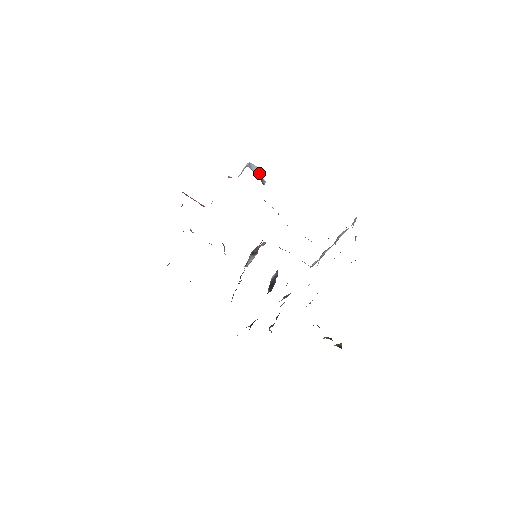
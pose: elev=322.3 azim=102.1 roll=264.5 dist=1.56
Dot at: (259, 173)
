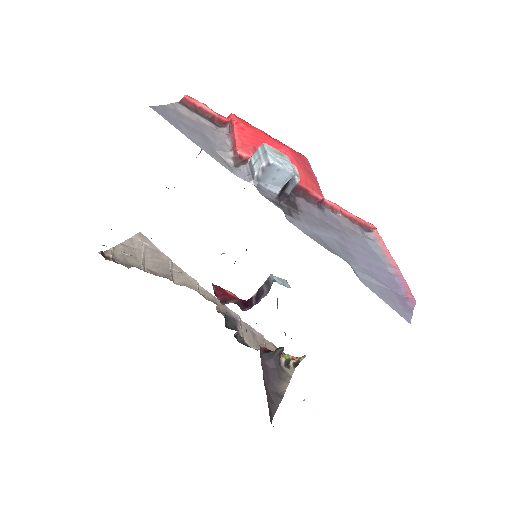
Dot at: (280, 184)
